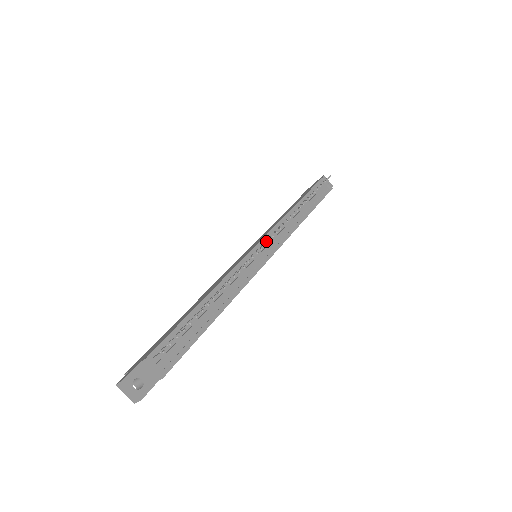
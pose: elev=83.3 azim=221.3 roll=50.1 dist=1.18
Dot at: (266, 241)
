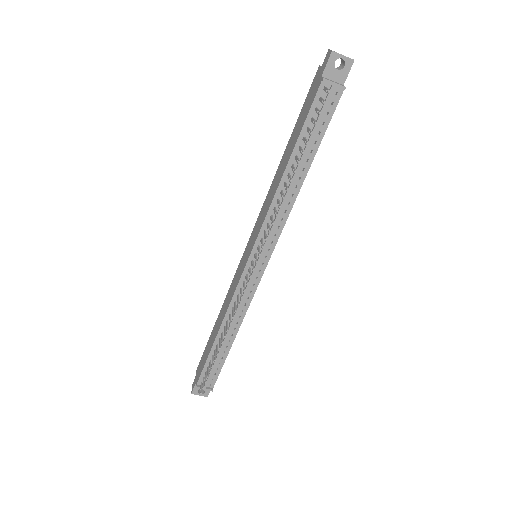
Dot at: (252, 265)
